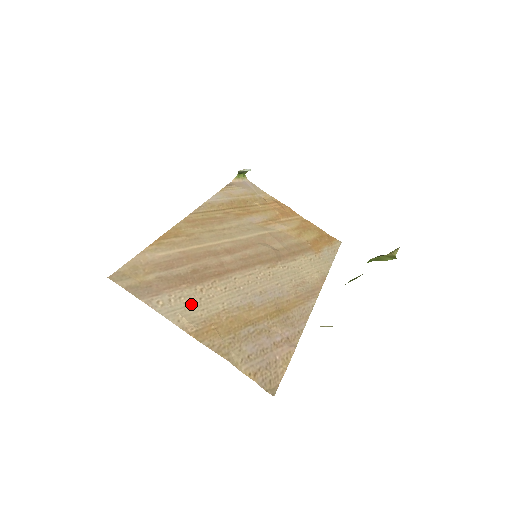
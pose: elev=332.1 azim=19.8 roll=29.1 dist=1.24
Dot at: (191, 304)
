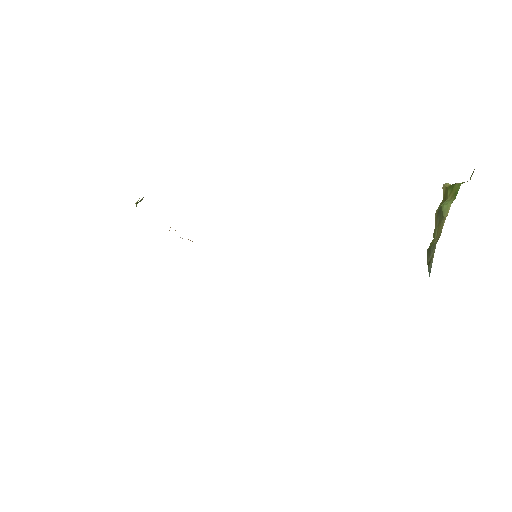
Dot at: occluded
